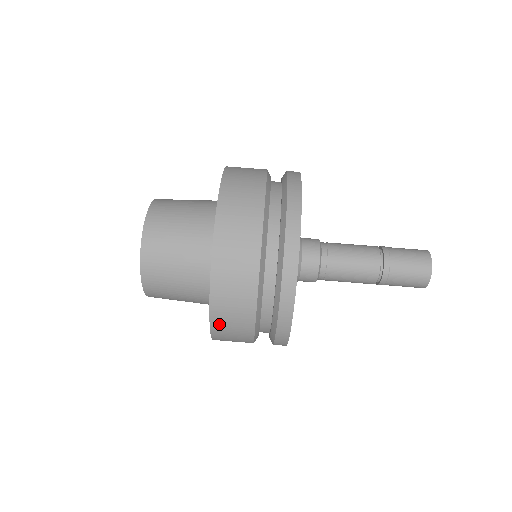
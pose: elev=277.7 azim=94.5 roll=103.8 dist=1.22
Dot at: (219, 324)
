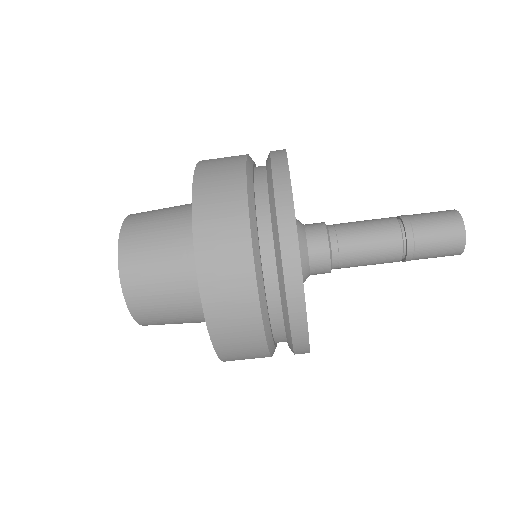
Dot at: occluded
